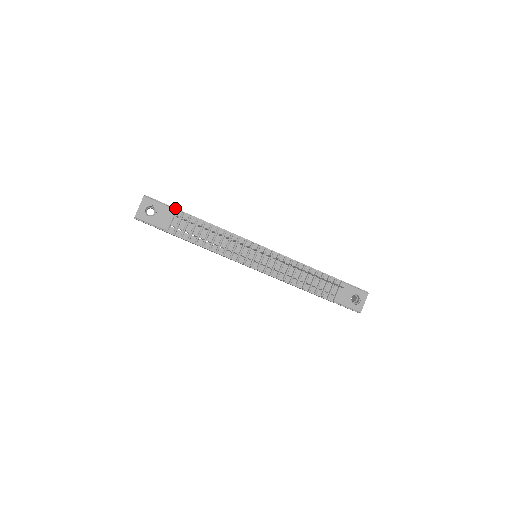
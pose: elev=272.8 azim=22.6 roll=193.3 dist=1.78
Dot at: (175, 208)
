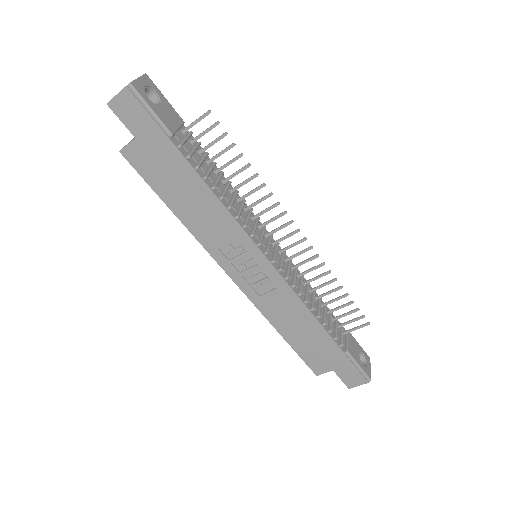
Dot at: occluded
